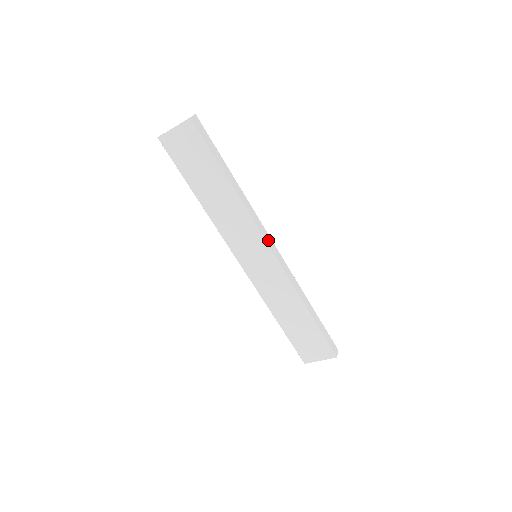
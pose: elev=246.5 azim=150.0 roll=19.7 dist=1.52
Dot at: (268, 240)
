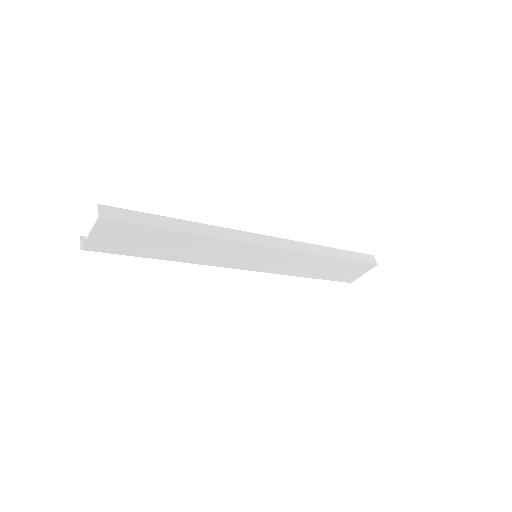
Dot at: (259, 240)
